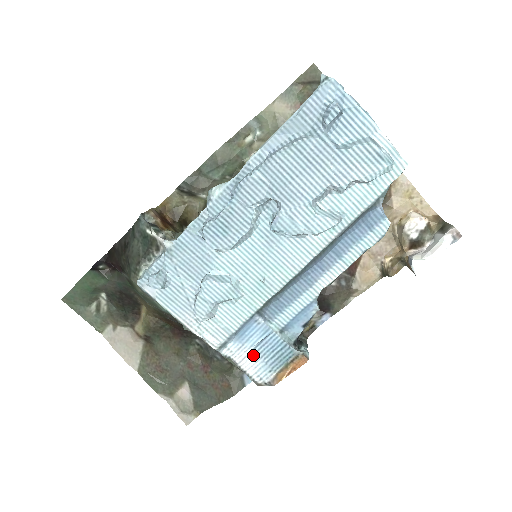
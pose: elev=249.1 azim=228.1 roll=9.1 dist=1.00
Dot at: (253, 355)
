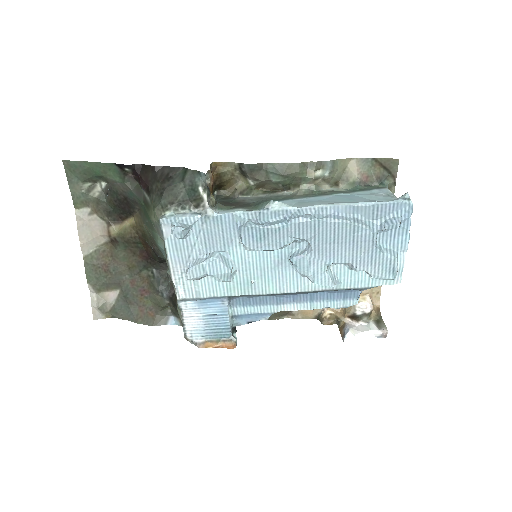
Dot at: (200, 319)
